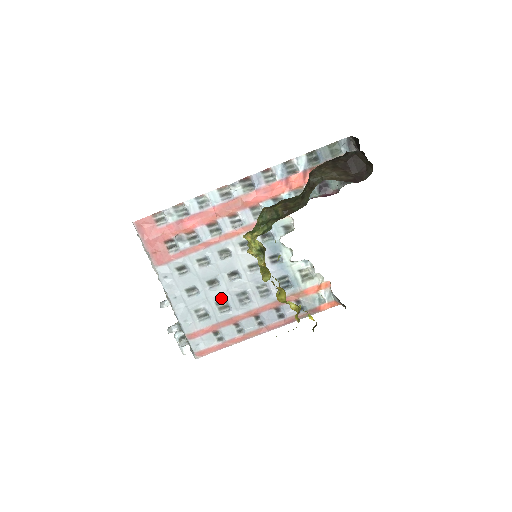
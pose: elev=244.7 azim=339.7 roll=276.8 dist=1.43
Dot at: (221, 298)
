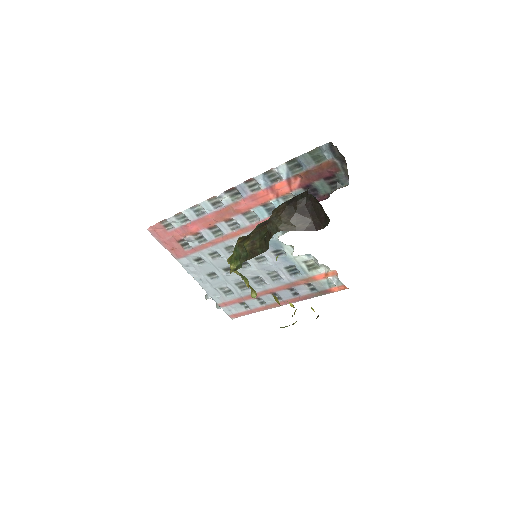
Dot at: (238, 281)
